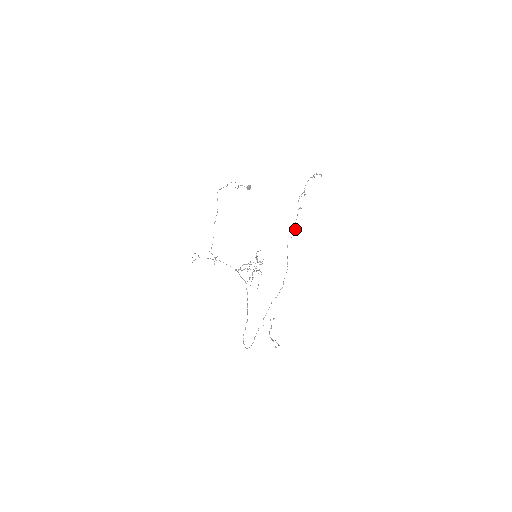
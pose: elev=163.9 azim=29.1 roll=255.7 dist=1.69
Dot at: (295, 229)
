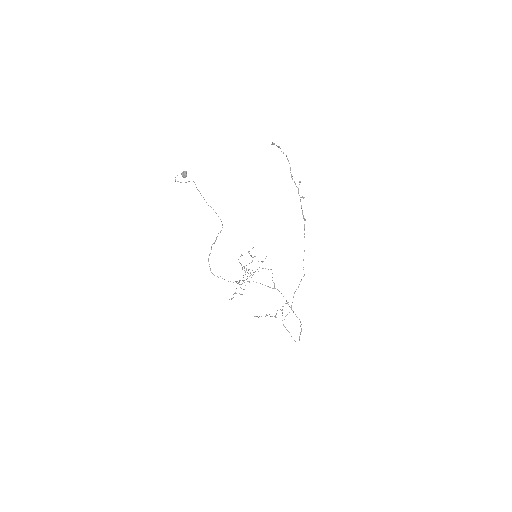
Dot at: (305, 220)
